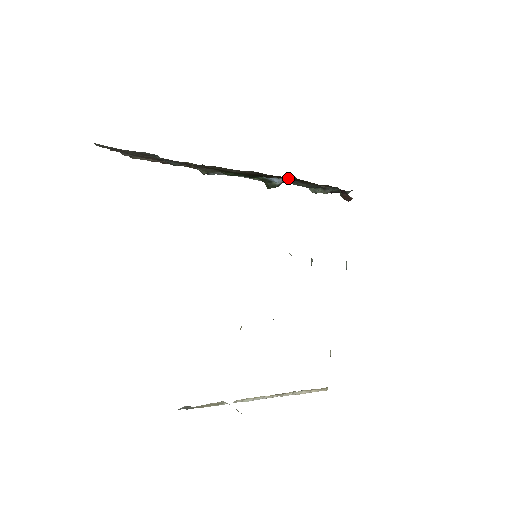
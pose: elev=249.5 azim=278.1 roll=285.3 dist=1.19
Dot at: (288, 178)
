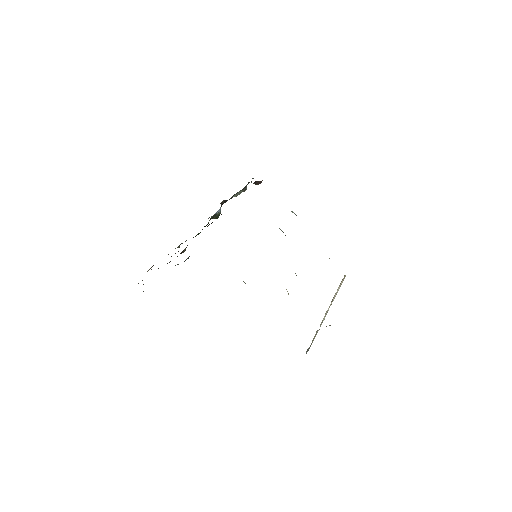
Dot at: occluded
